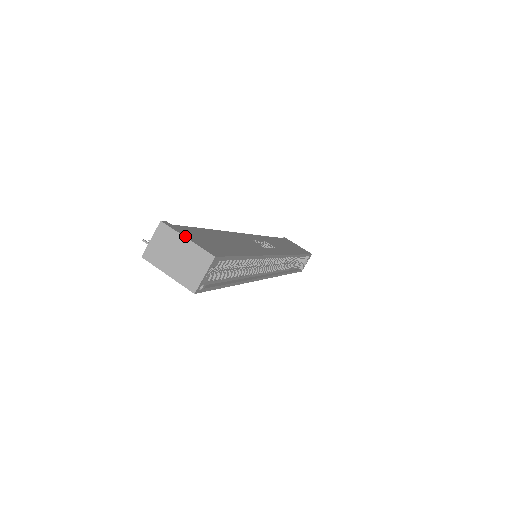
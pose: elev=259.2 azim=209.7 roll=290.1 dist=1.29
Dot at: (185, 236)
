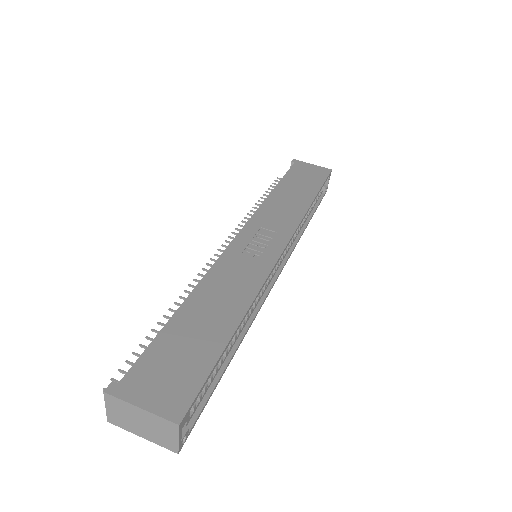
Dot at: (137, 404)
